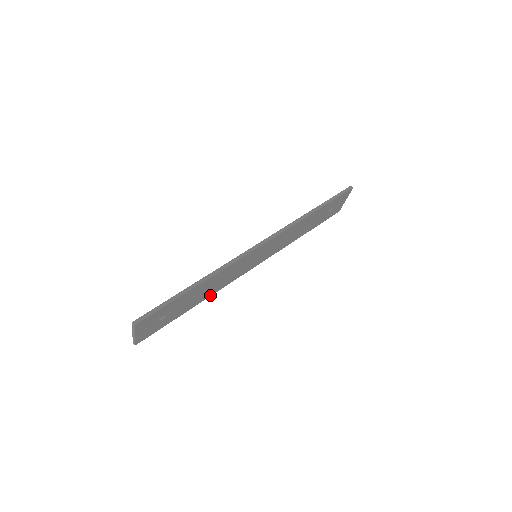
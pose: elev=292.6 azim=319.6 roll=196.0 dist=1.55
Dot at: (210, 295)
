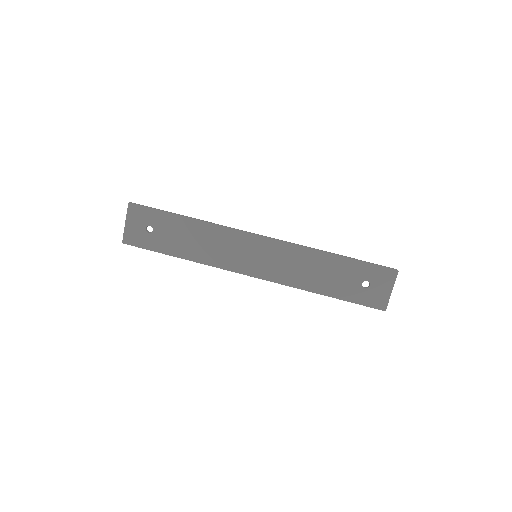
Dot at: (199, 261)
